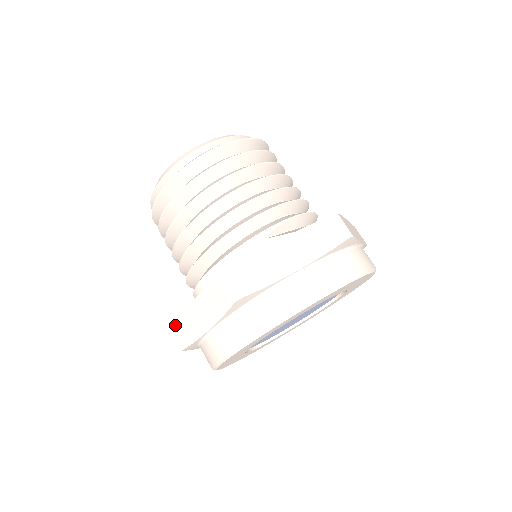
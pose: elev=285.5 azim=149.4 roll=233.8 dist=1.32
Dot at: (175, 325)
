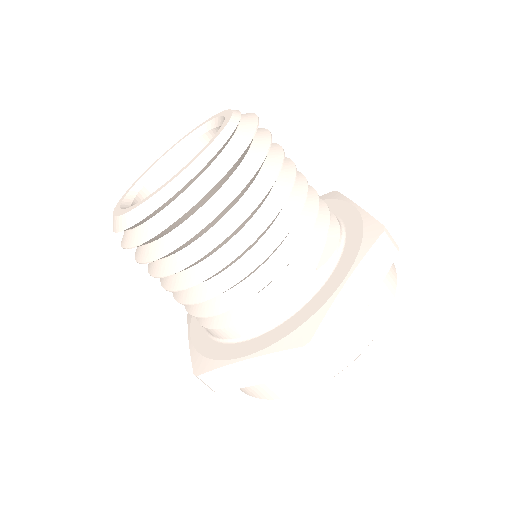
Dot at: (207, 375)
